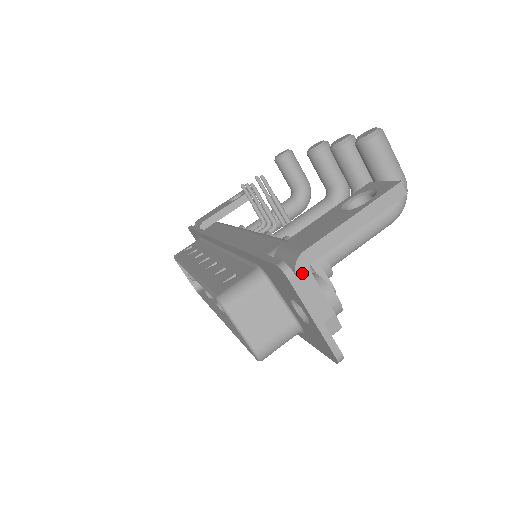
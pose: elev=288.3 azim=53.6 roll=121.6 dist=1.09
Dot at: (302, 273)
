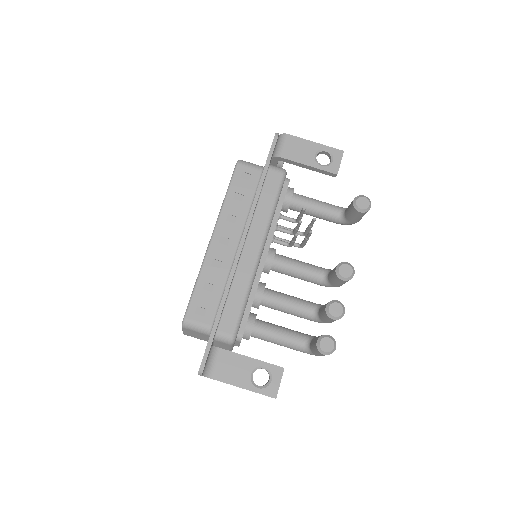
Dot at: occluded
